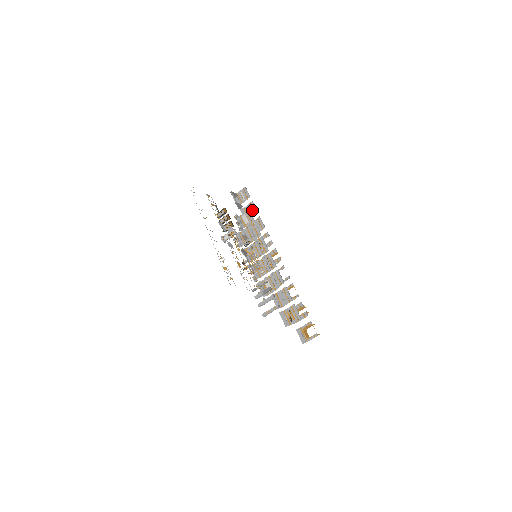
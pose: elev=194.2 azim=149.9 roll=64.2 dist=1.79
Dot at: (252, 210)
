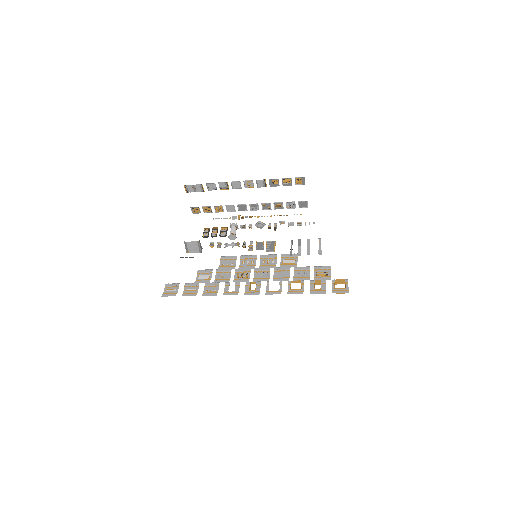
Dot at: (193, 287)
